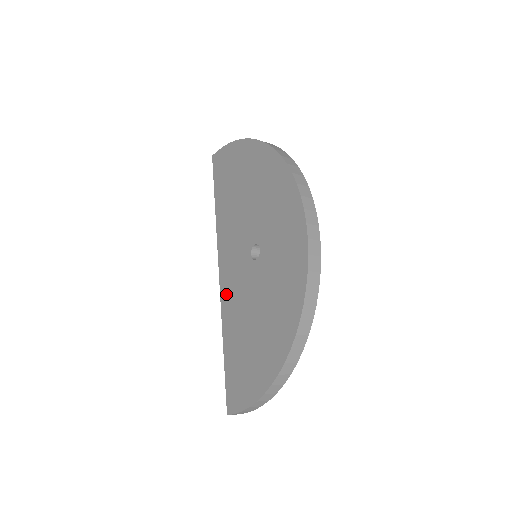
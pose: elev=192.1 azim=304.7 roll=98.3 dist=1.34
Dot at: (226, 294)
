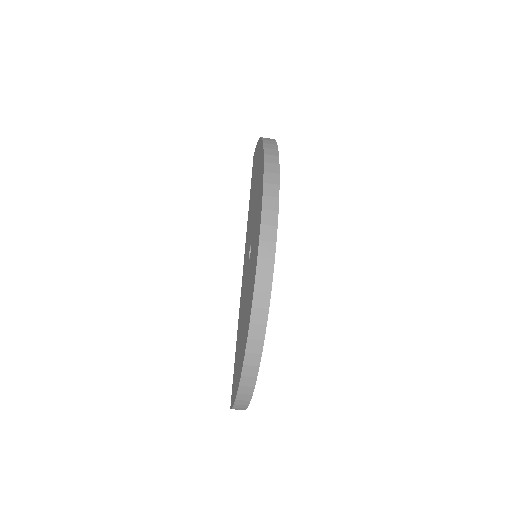
Dot at: (241, 292)
